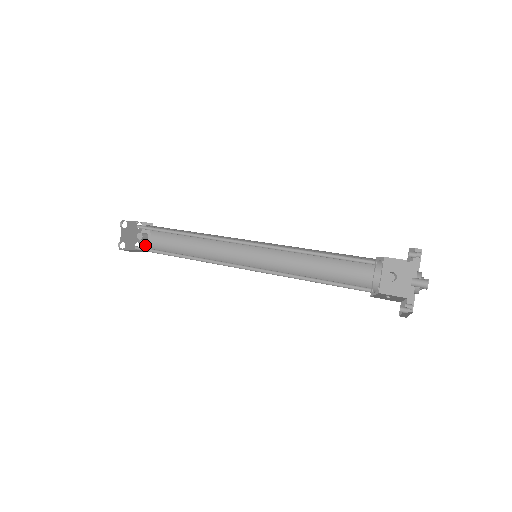
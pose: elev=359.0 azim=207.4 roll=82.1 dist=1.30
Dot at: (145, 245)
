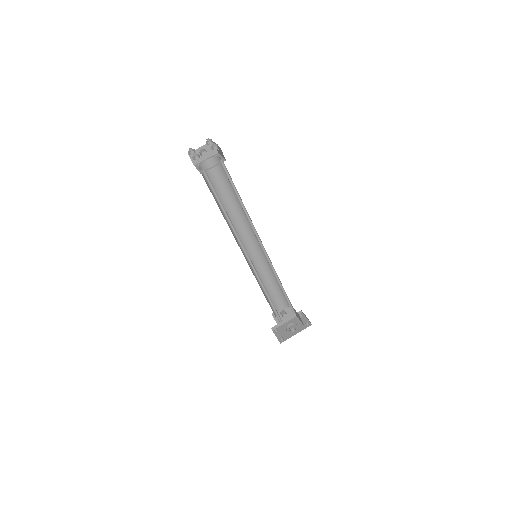
Dot at: occluded
